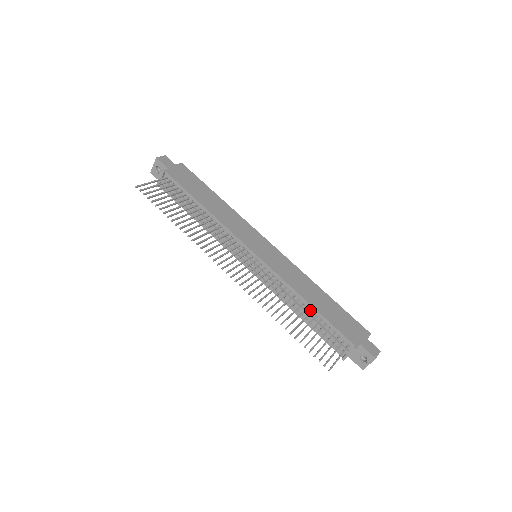
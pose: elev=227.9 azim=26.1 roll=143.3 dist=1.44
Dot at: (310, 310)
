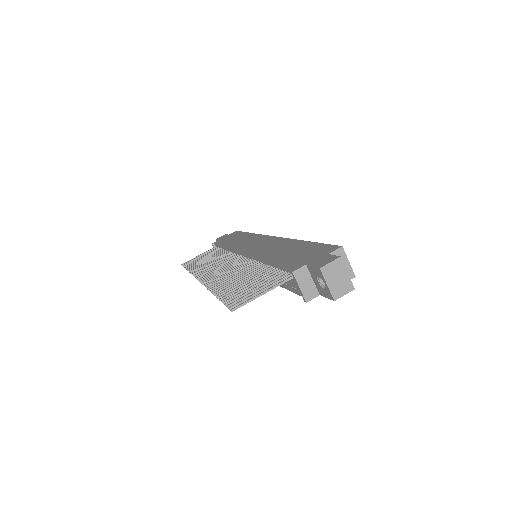
Dot at: (271, 267)
